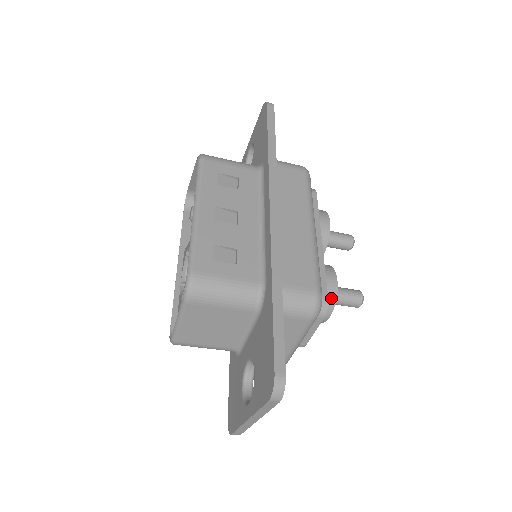
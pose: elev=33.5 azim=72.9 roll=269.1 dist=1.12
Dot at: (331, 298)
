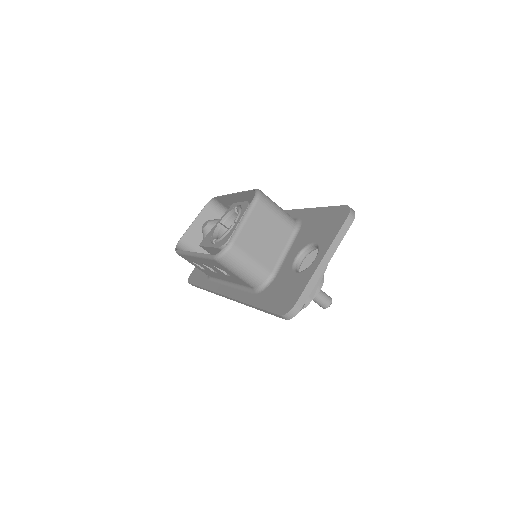
Dot at: occluded
